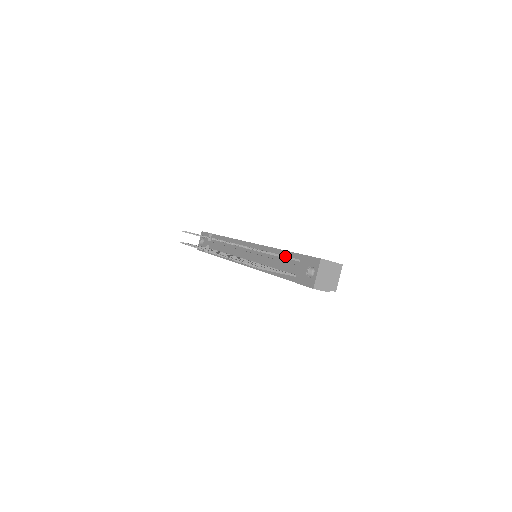
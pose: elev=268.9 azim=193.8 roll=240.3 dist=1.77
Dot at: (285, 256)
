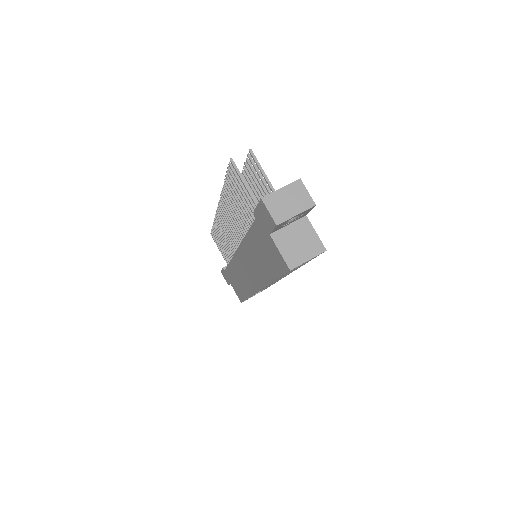
Dot at: (270, 182)
